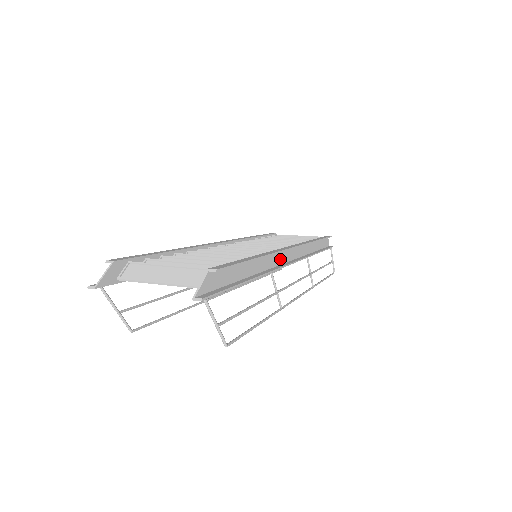
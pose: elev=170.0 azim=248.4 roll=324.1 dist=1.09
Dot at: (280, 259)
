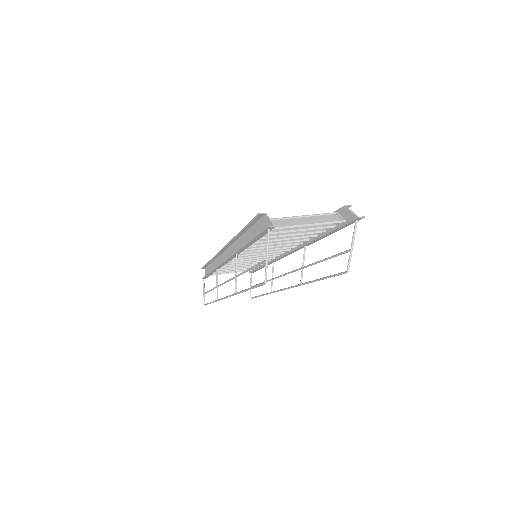
Dot at: occluded
